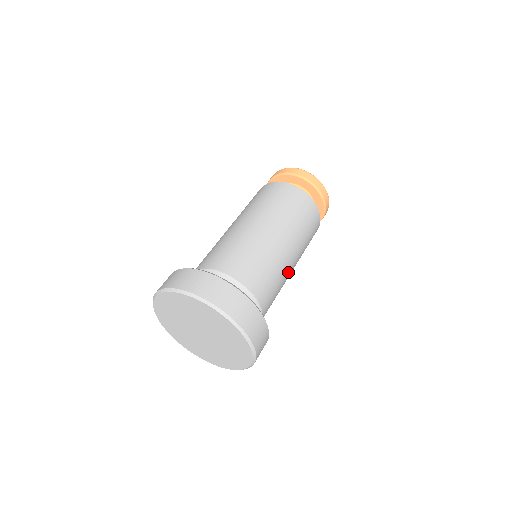
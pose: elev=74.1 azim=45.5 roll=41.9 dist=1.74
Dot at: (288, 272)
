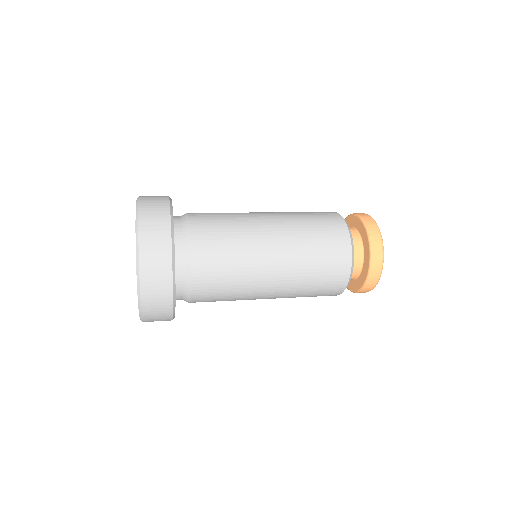
Dot at: (252, 299)
